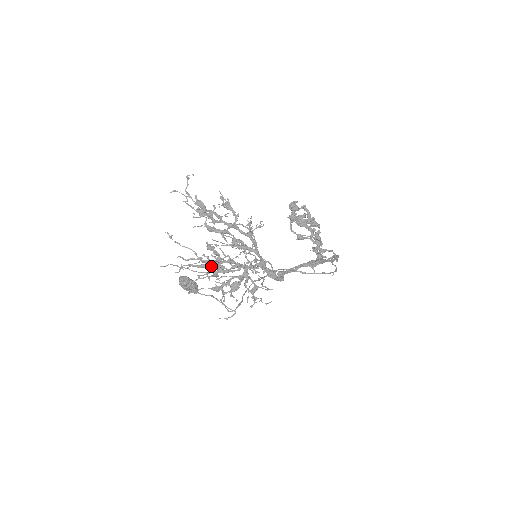
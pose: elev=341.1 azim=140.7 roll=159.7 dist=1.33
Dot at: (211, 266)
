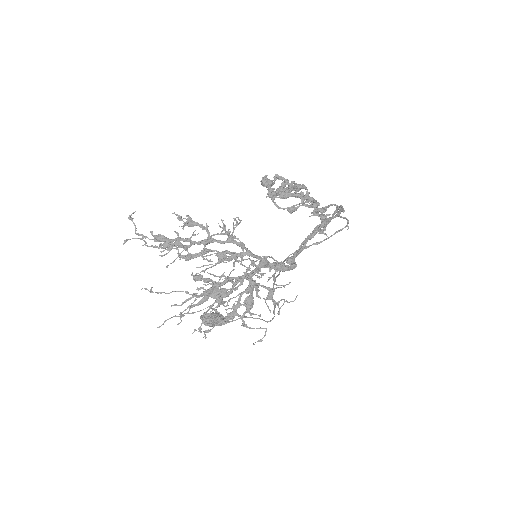
Dot at: (211, 296)
